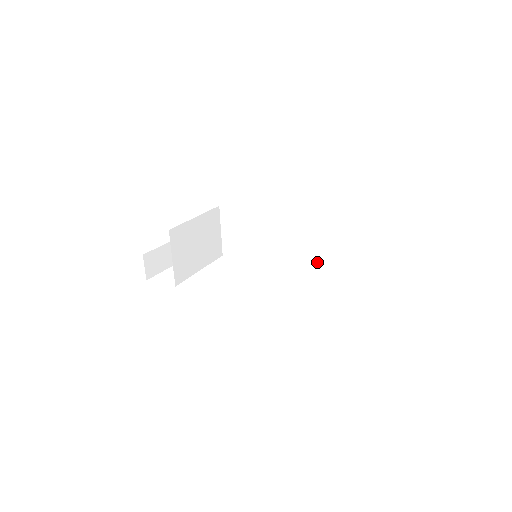
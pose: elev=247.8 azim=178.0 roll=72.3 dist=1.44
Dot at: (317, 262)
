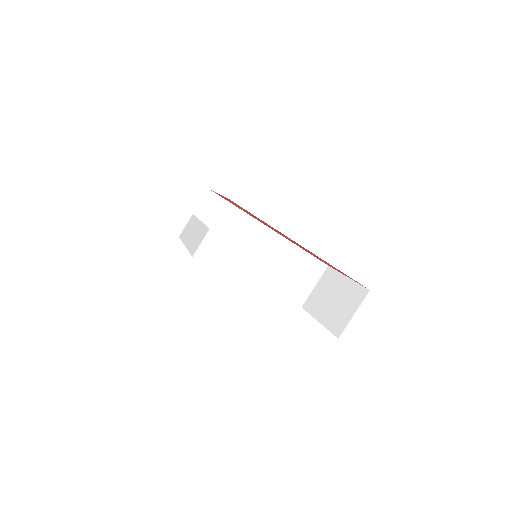
Dot at: (270, 278)
